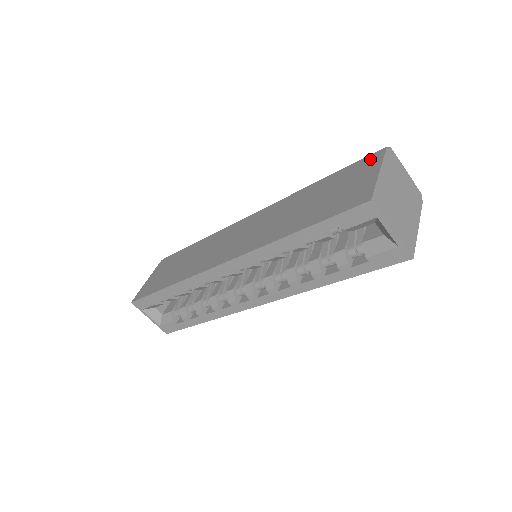
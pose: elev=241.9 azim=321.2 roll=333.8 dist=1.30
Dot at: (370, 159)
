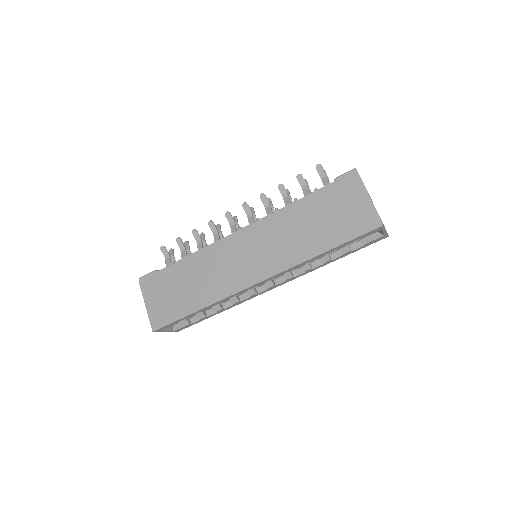
Dot at: (349, 182)
